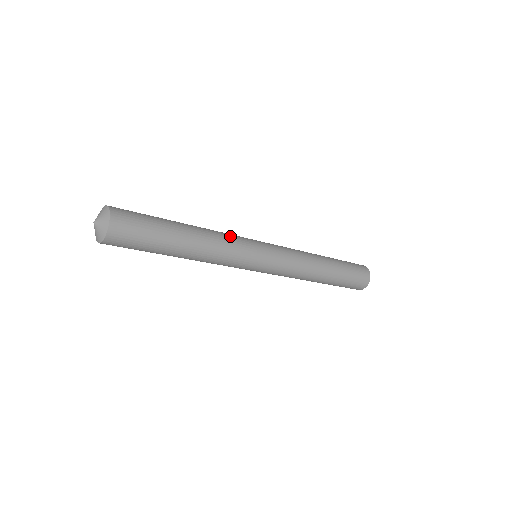
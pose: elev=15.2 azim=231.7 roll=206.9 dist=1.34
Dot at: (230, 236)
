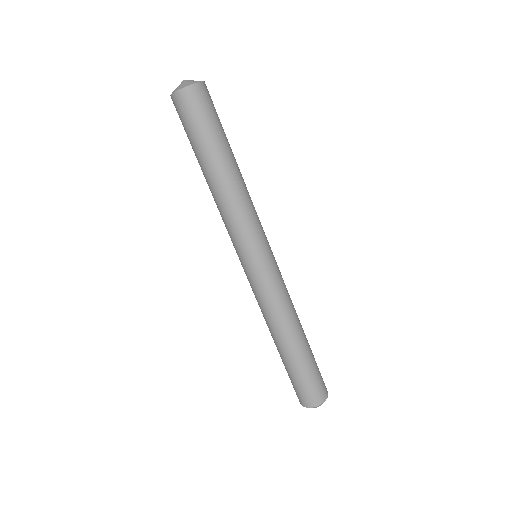
Dot at: occluded
